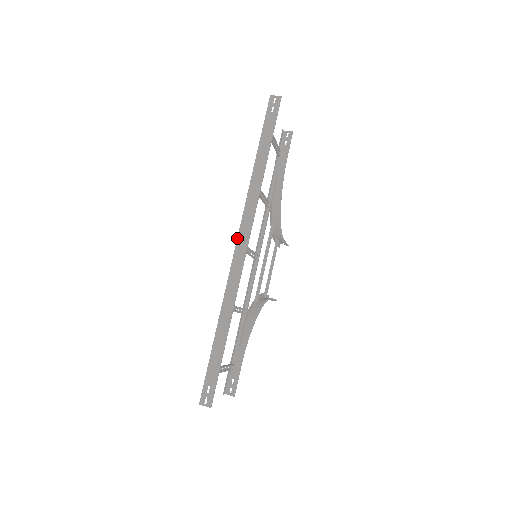
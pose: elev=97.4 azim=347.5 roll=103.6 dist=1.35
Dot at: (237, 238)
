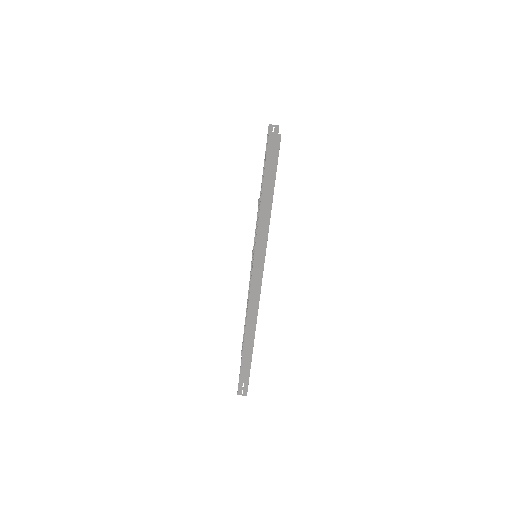
Dot at: (252, 276)
